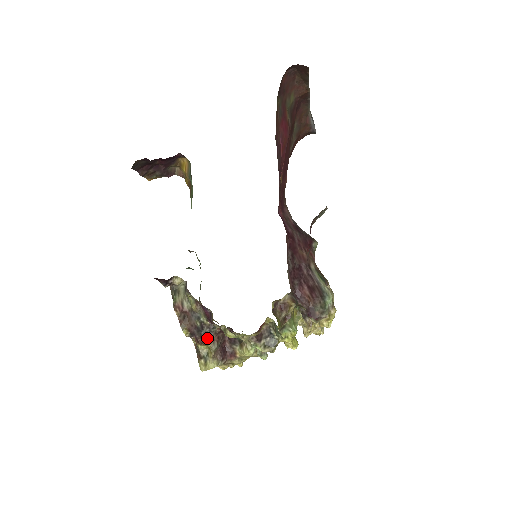
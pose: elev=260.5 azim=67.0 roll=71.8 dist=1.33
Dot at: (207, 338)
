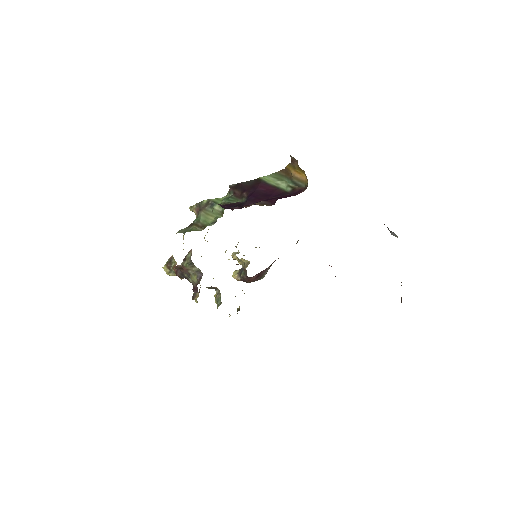
Dot at: (183, 278)
